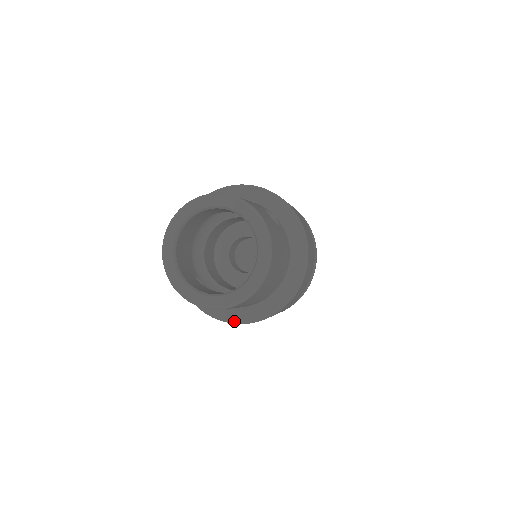
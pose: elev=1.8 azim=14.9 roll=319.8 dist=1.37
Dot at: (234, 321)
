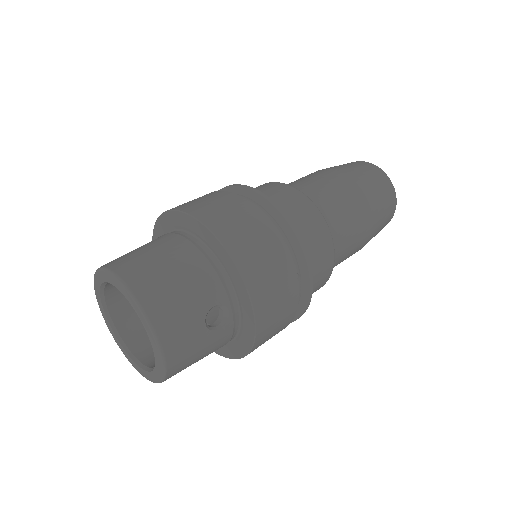
Dot at: occluded
